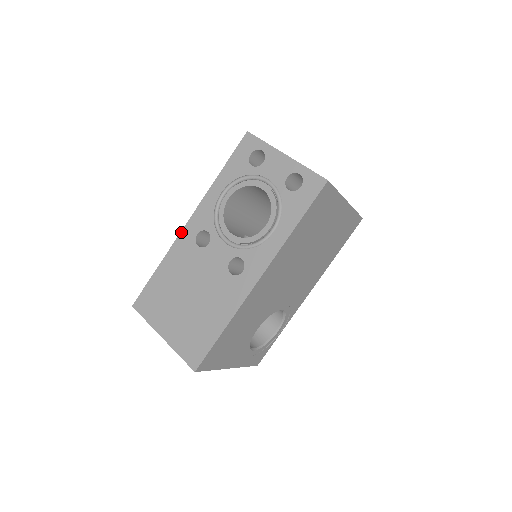
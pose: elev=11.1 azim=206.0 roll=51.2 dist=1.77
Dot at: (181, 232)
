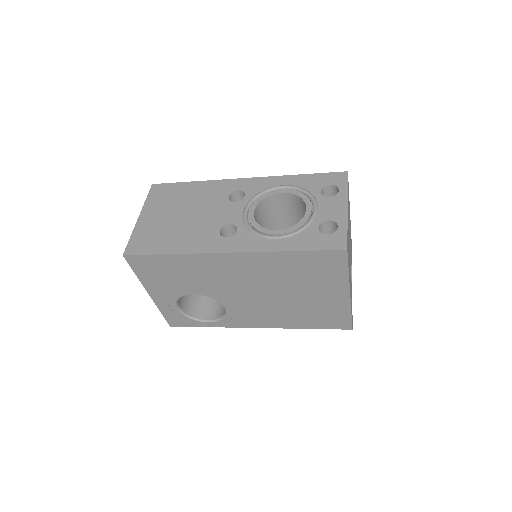
Dot at: (233, 179)
